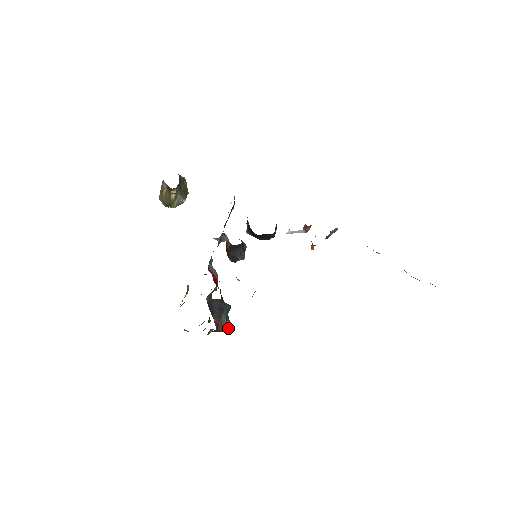
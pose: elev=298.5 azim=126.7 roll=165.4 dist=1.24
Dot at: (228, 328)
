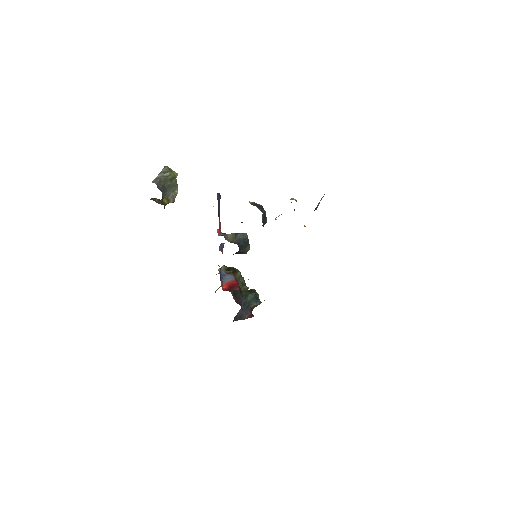
Dot at: (261, 302)
